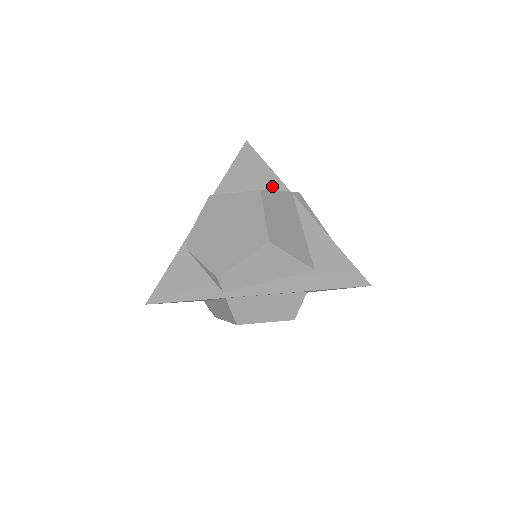
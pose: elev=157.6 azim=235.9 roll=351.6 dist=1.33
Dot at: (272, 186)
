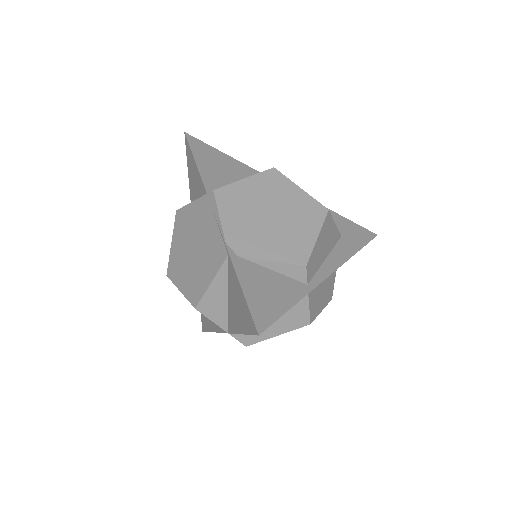
Dot at: (248, 173)
